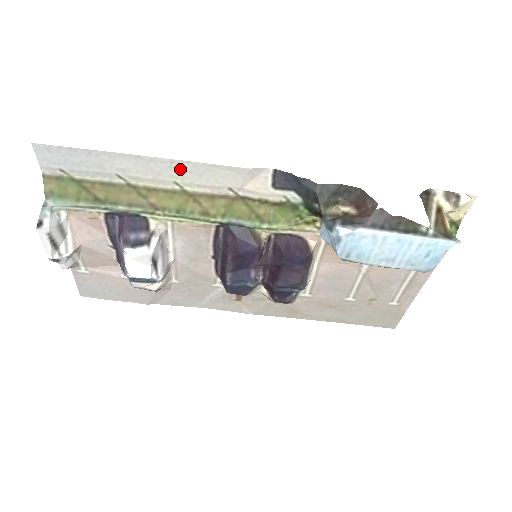
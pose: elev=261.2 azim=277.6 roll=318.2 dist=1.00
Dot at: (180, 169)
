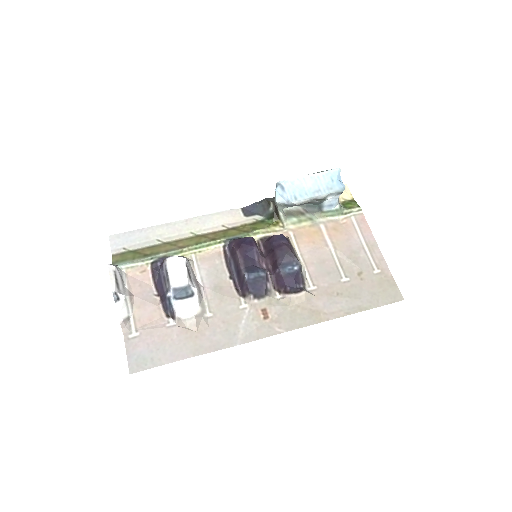
Dot at: (192, 223)
